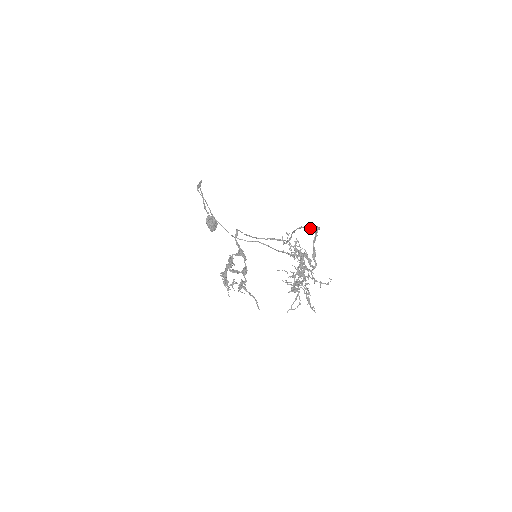
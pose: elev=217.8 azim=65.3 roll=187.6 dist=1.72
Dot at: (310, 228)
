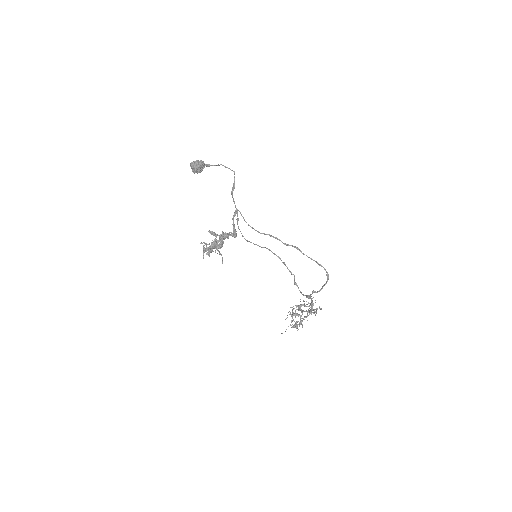
Dot at: (317, 263)
